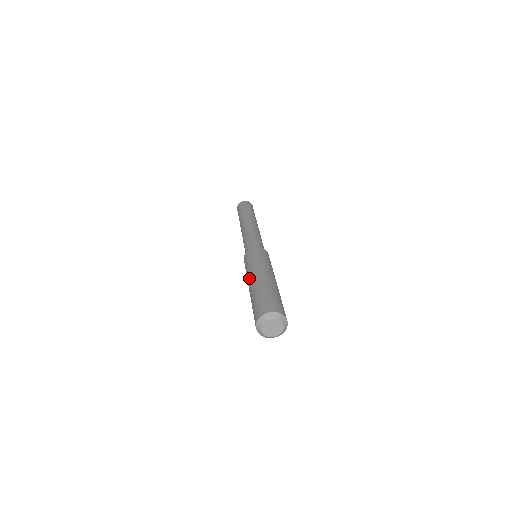
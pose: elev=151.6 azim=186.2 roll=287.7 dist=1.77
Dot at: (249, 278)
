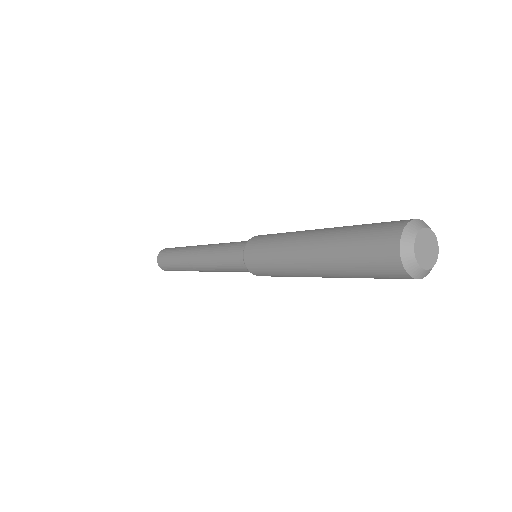
Dot at: (294, 255)
